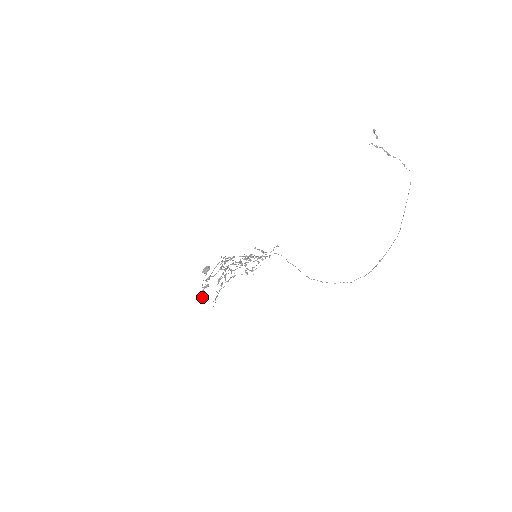
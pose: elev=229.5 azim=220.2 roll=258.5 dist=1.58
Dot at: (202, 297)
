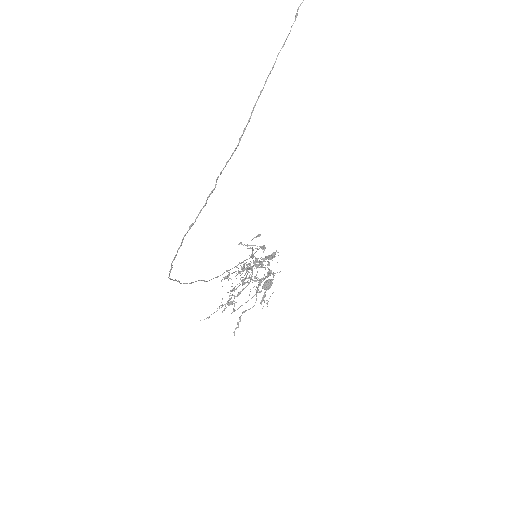
Dot at: (209, 317)
